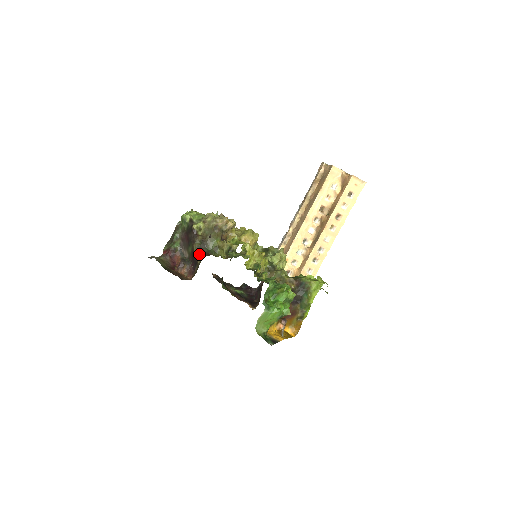
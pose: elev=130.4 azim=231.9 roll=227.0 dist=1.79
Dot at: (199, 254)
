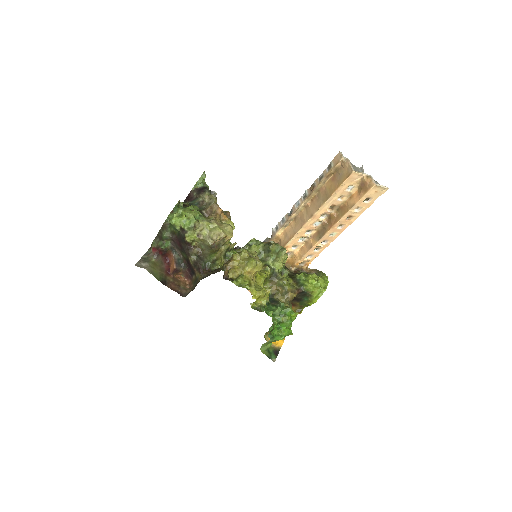
Dot at: (196, 268)
